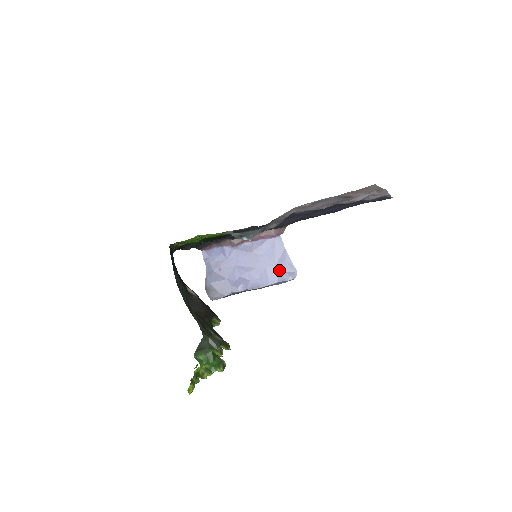
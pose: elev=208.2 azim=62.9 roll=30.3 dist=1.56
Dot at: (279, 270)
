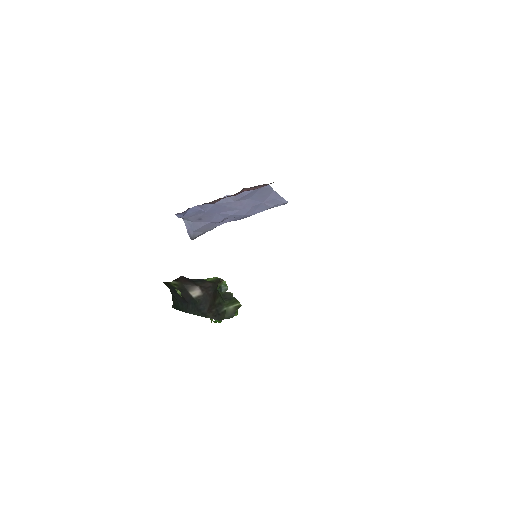
Dot at: (267, 205)
